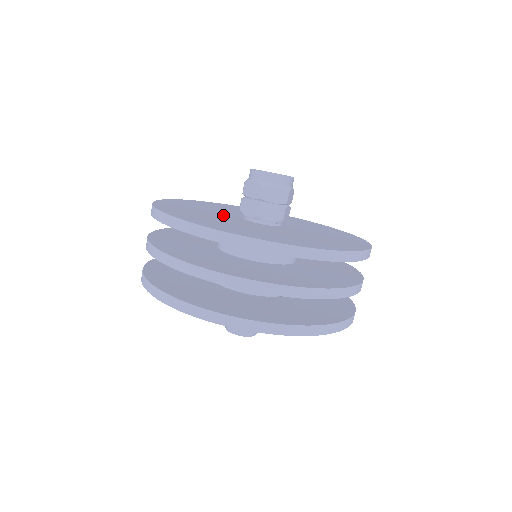
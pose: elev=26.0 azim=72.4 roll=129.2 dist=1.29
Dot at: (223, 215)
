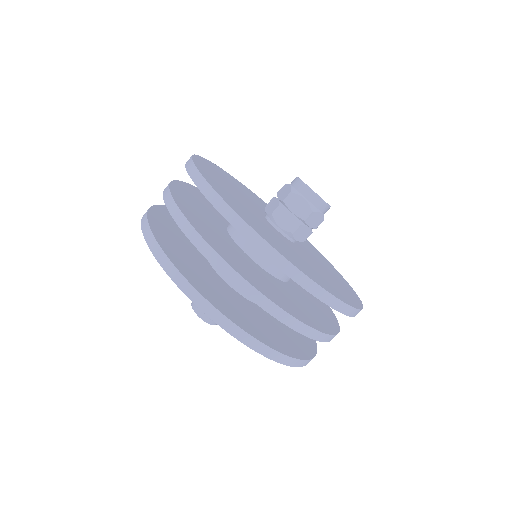
Dot at: (258, 215)
